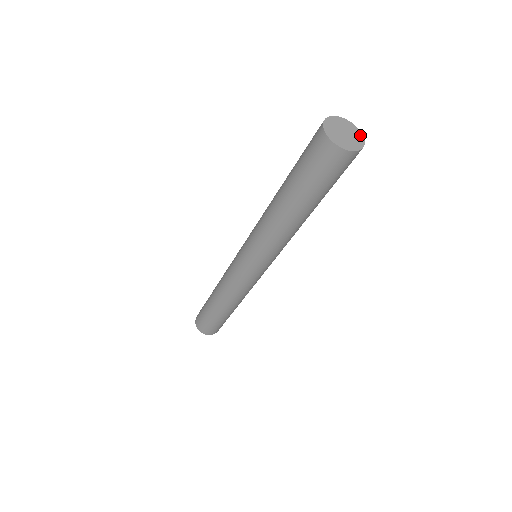
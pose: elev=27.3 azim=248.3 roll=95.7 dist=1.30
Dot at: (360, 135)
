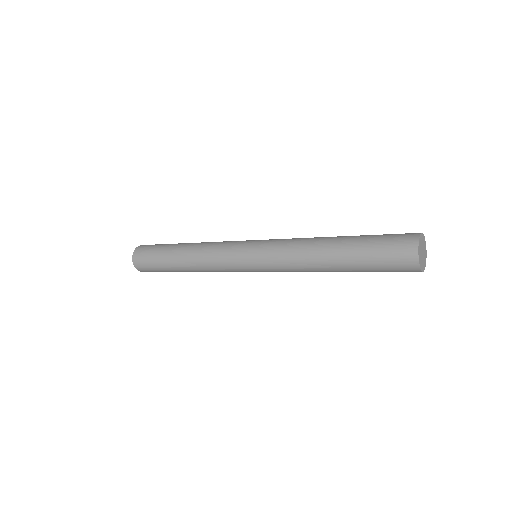
Dot at: occluded
